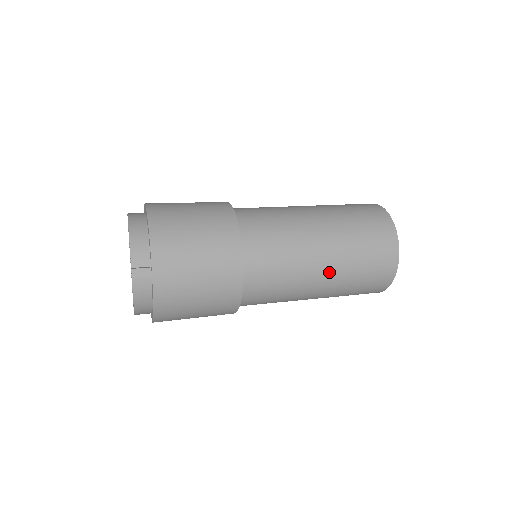
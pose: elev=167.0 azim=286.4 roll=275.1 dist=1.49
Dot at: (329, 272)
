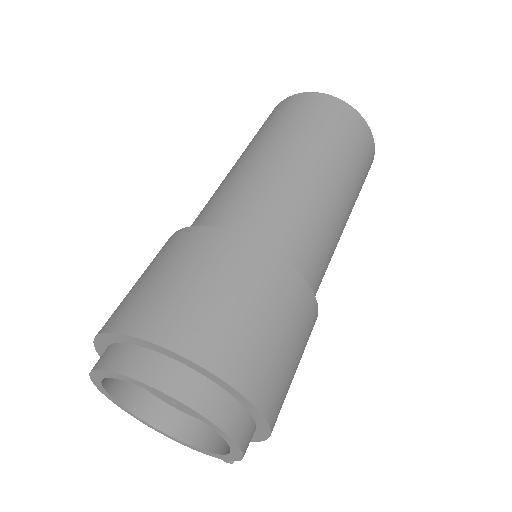
Dot at: occluded
